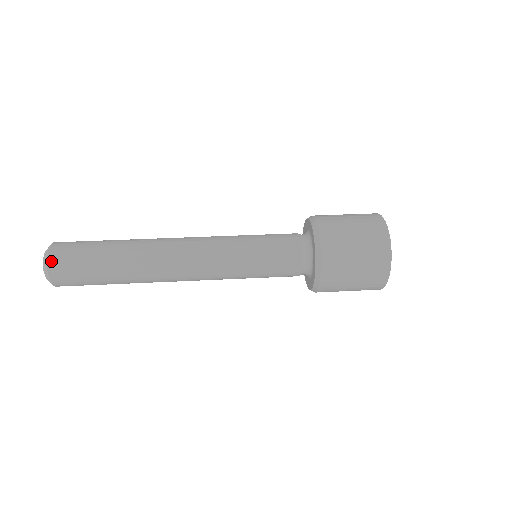
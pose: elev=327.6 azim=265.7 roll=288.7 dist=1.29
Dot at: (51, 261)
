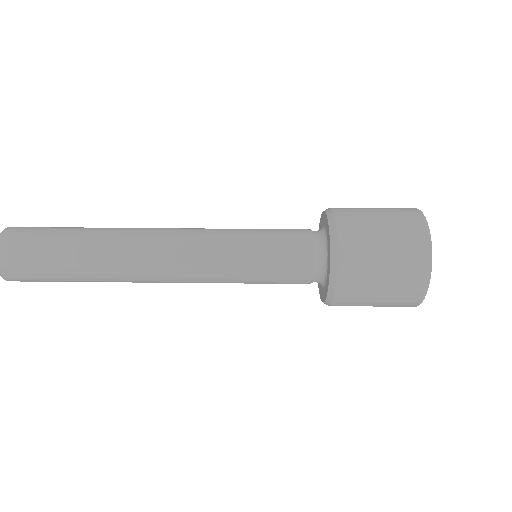
Dot at: (0, 257)
